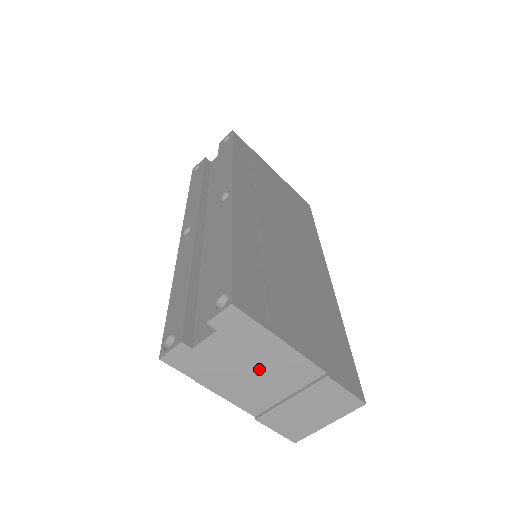
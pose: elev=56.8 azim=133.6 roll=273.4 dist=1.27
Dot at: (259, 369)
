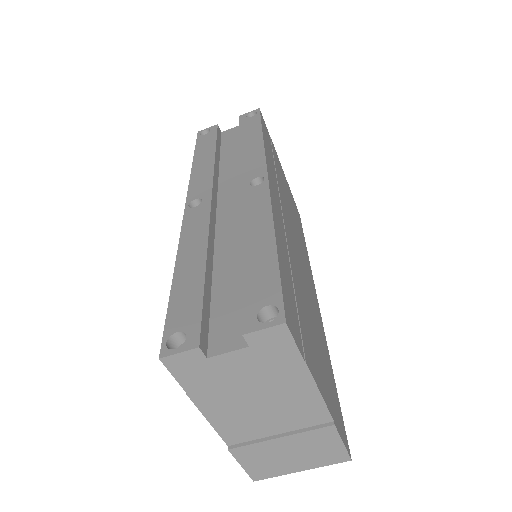
Dot at: (267, 399)
